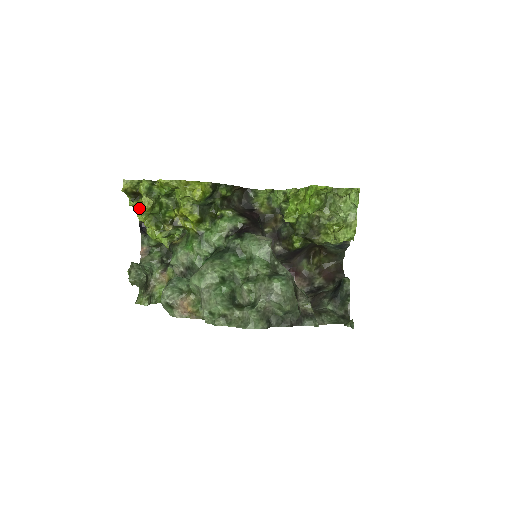
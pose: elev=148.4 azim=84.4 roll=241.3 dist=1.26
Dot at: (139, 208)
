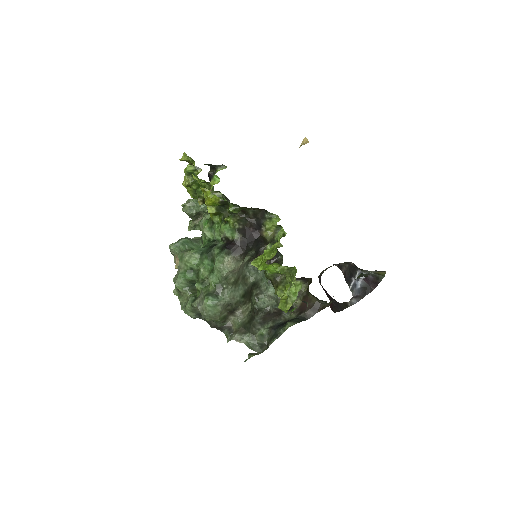
Dot at: occluded
